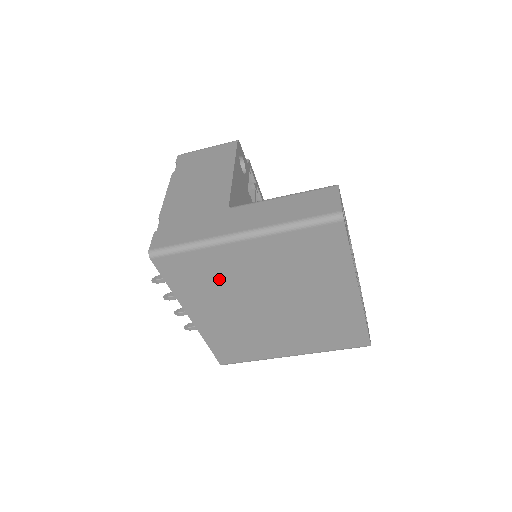
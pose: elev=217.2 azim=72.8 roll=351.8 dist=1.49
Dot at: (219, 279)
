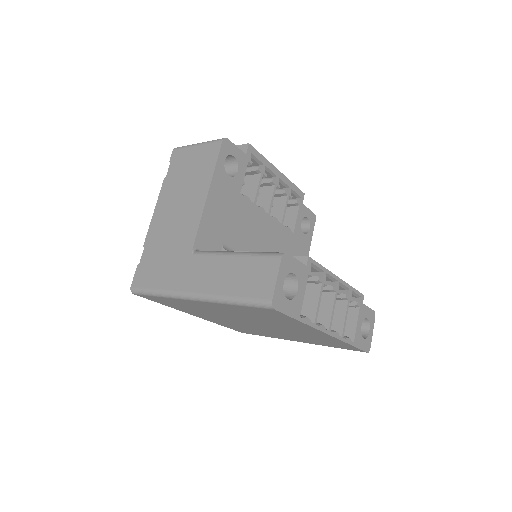
Dot at: (197, 309)
